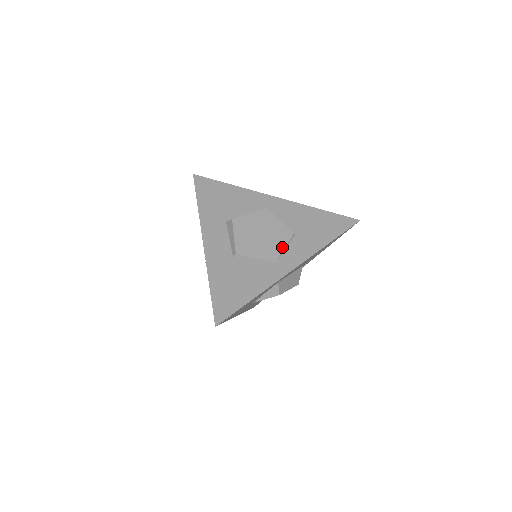
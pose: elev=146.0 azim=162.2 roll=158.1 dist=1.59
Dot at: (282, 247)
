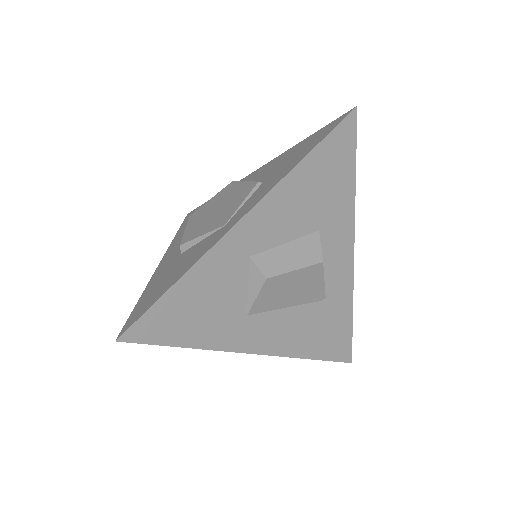
Dot at: (238, 204)
